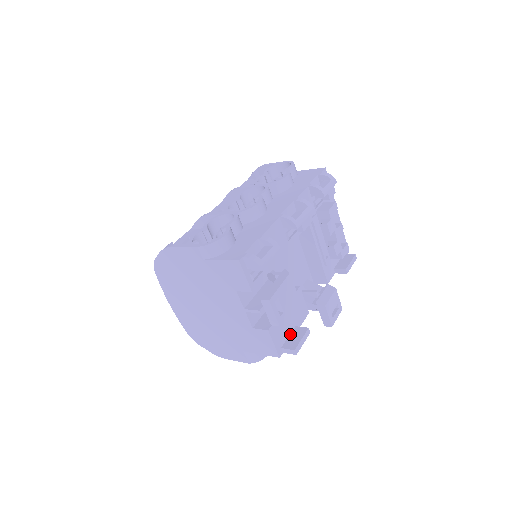
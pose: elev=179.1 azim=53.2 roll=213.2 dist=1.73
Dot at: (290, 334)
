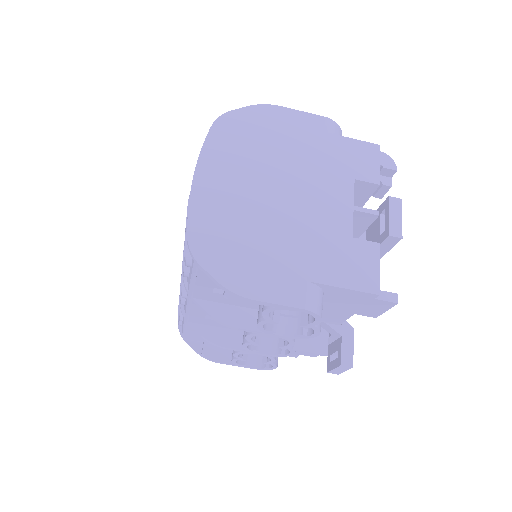
Dot at: occluded
